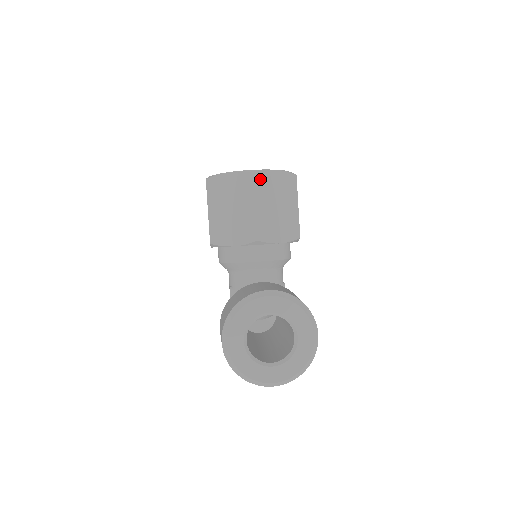
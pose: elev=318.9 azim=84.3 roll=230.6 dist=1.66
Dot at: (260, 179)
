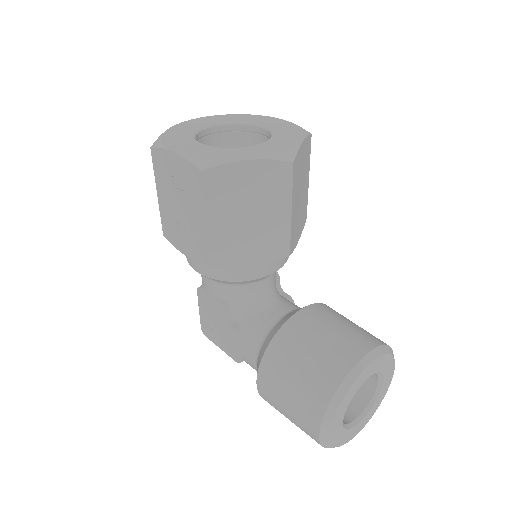
Dot at: (296, 167)
